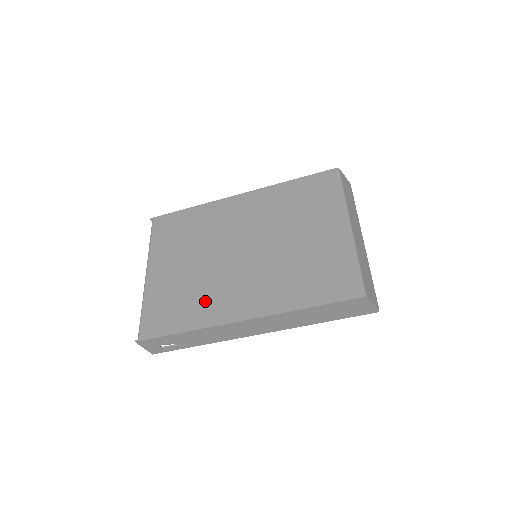
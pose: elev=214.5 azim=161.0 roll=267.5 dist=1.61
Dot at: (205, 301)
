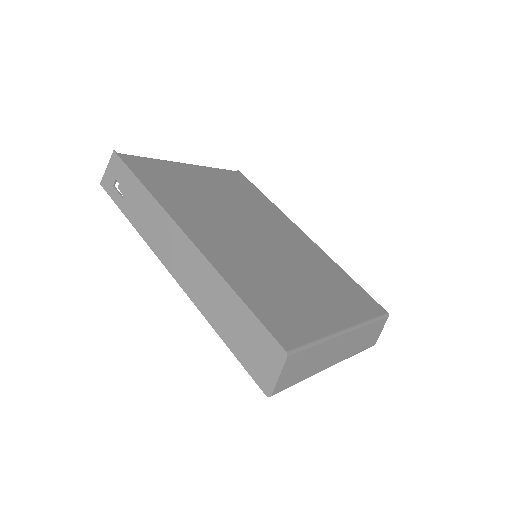
Dot at: (188, 205)
